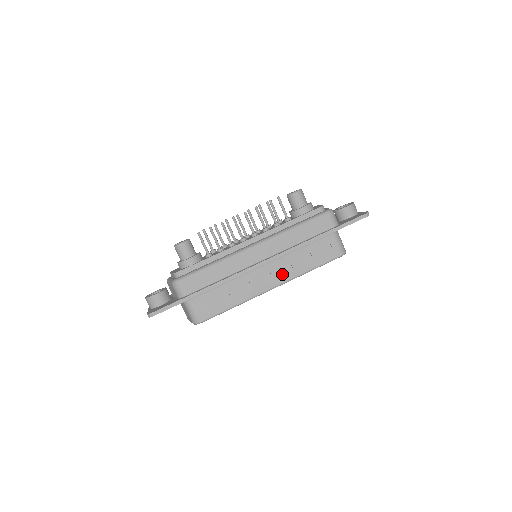
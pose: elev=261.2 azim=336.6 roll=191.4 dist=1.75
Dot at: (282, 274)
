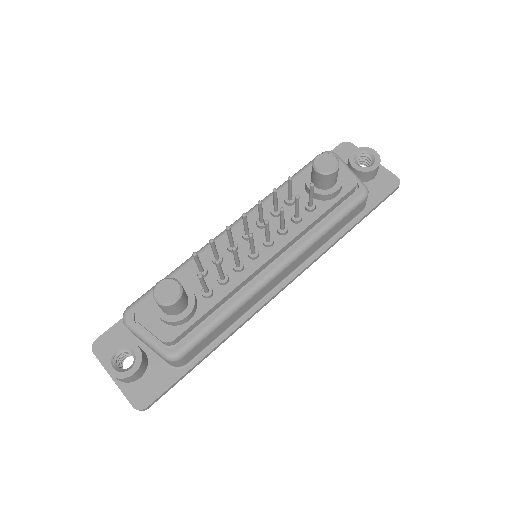
Dot at: occluded
